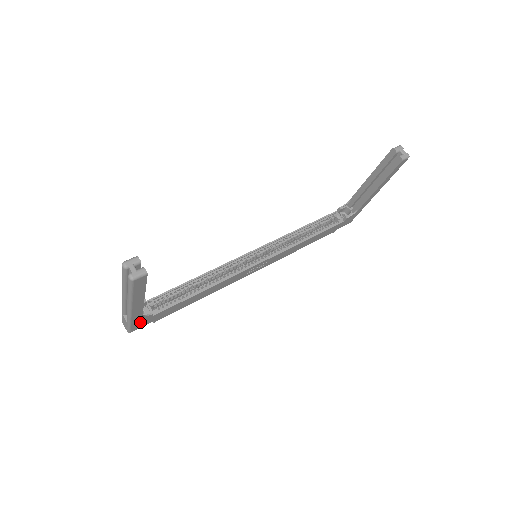
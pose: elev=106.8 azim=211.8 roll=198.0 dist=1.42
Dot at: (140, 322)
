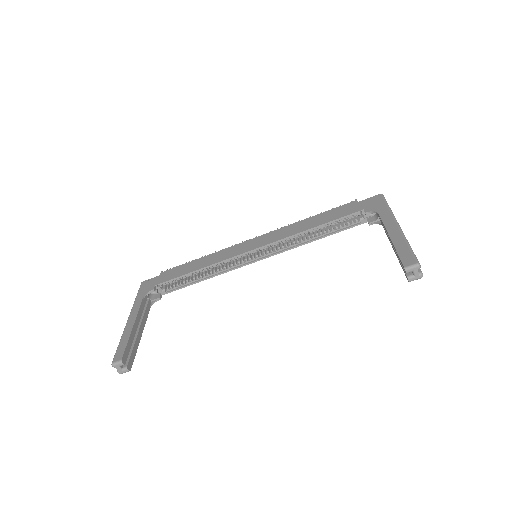
Dot at: occluded
